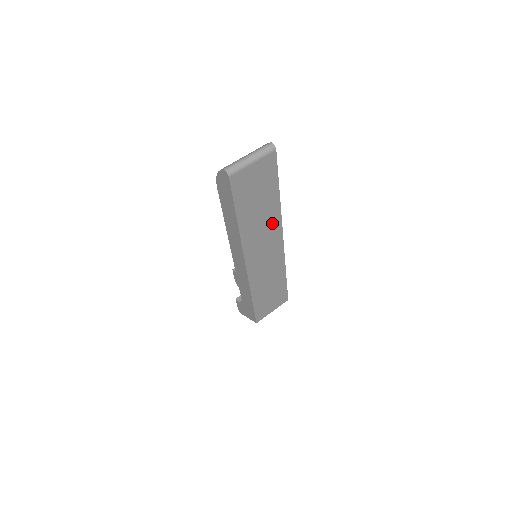
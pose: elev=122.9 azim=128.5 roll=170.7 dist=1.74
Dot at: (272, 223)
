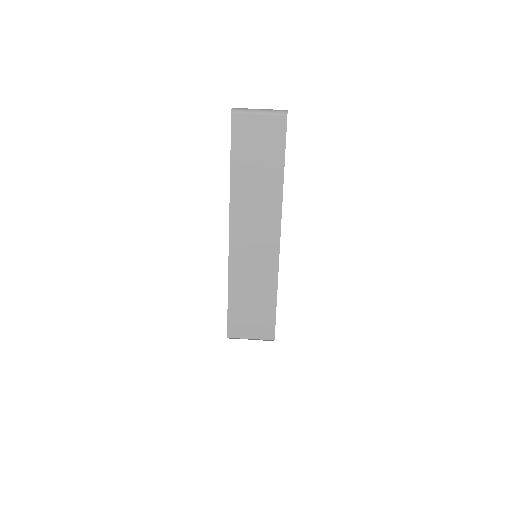
Dot at: (270, 204)
